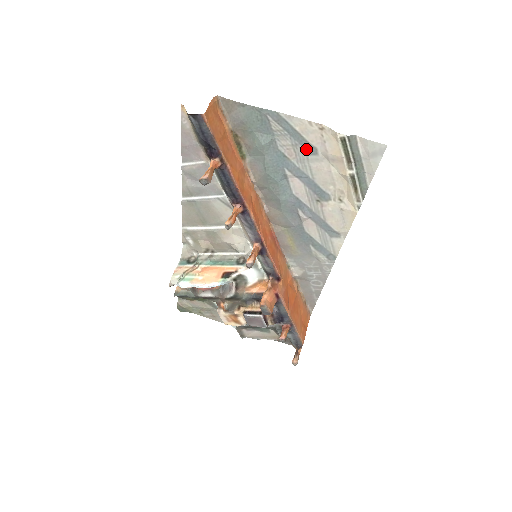
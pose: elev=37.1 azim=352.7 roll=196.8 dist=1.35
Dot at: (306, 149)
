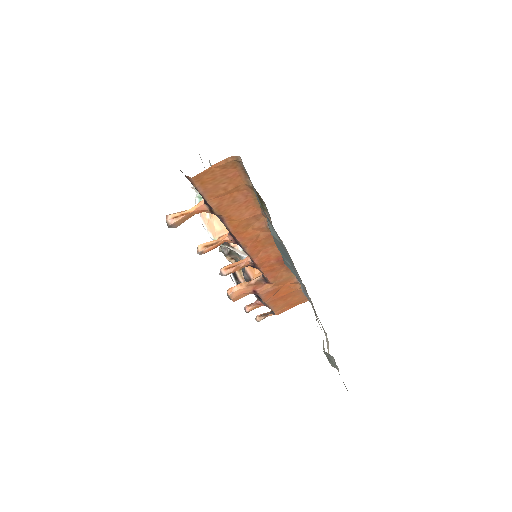
Dot at: occluded
